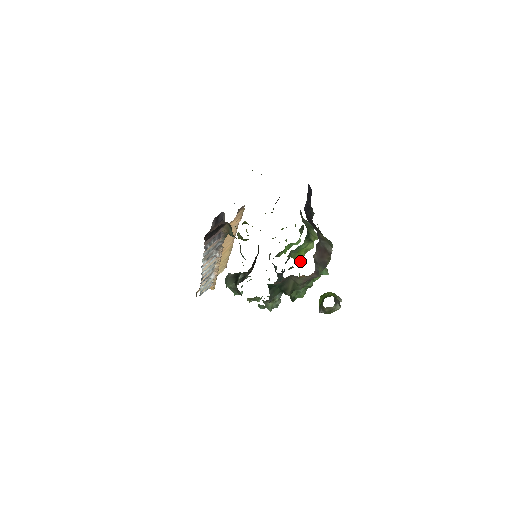
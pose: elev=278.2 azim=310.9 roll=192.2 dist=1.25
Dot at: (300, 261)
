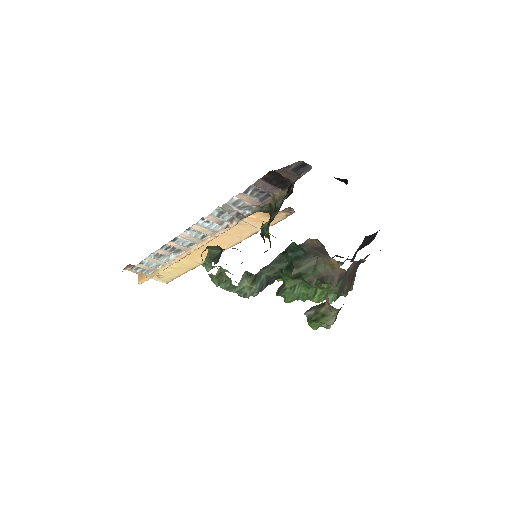
Dot at: occluded
